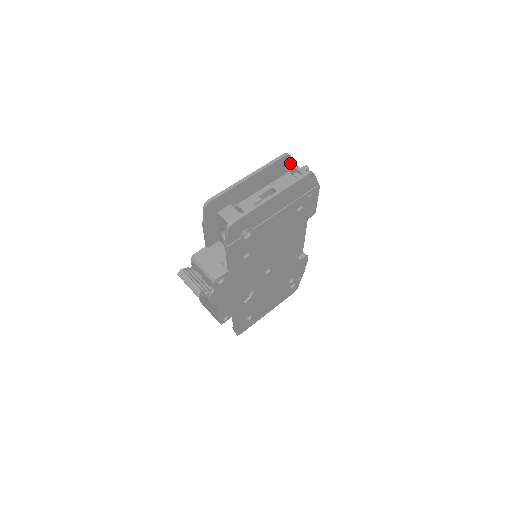
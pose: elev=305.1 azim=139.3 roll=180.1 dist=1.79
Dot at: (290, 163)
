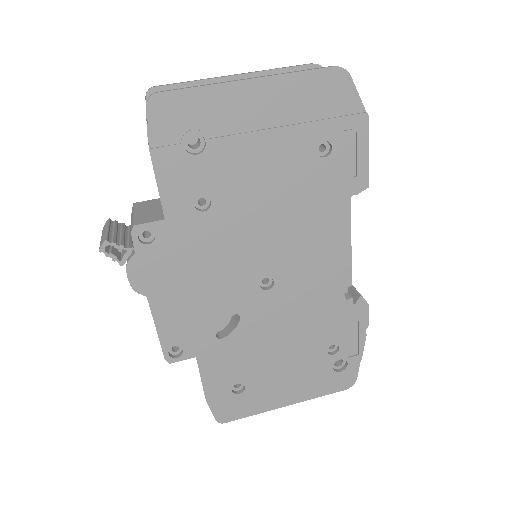
Dot at: occluded
